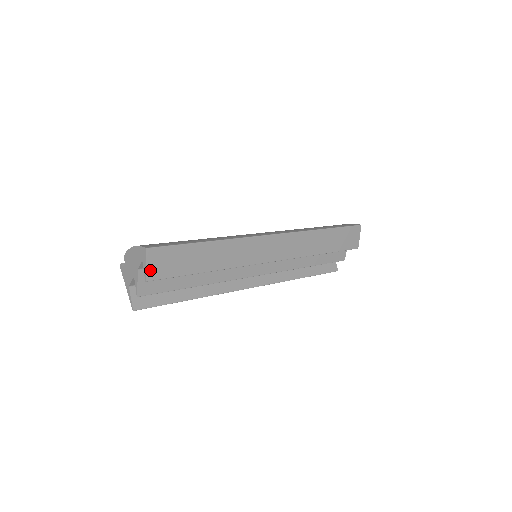
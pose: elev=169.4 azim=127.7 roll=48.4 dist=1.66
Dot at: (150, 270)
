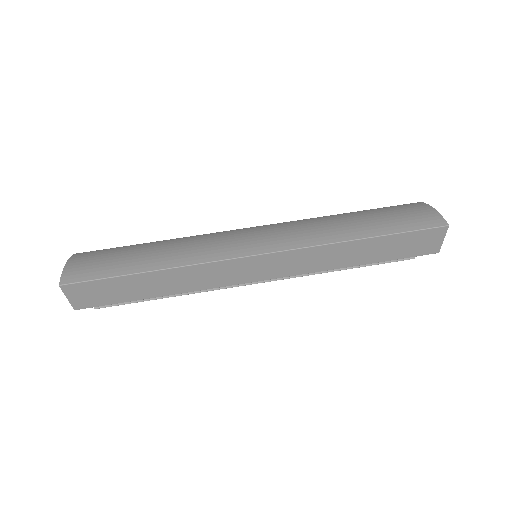
Dot at: (75, 301)
